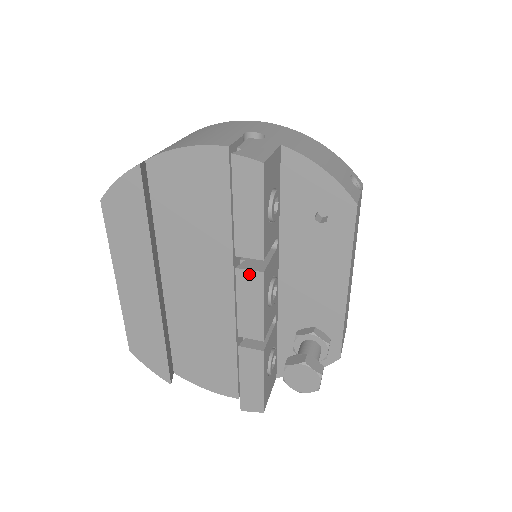
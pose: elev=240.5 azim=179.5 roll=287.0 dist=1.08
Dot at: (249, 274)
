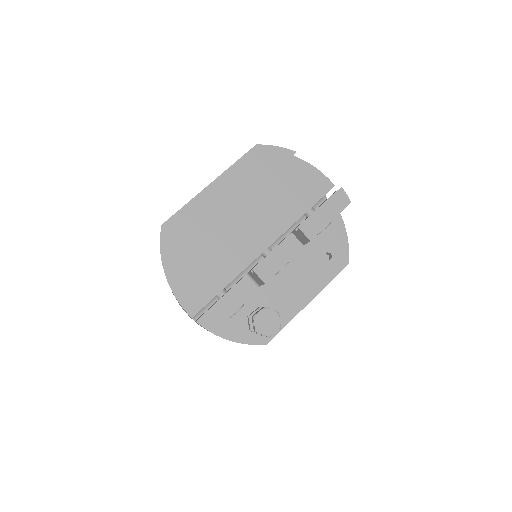
Dot at: (296, 241)
